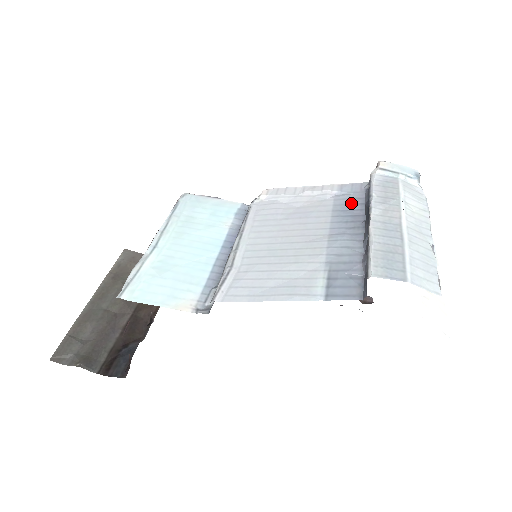
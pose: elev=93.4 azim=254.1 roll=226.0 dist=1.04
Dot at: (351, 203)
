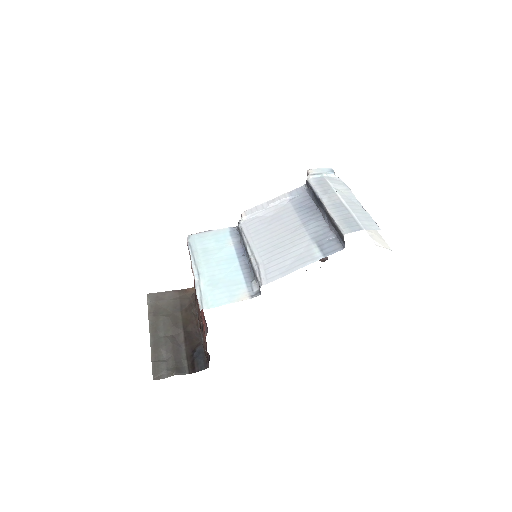
Dot at: (303, 201)
